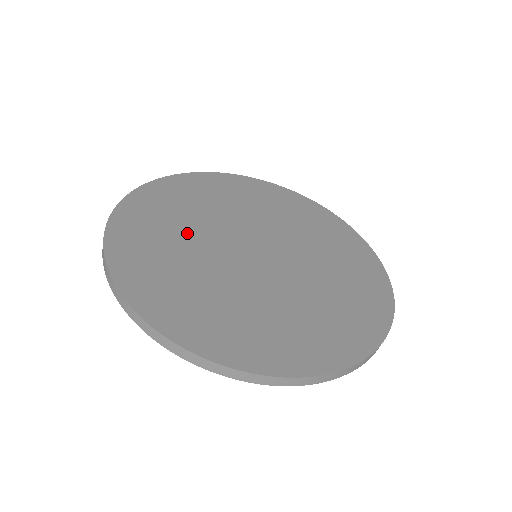
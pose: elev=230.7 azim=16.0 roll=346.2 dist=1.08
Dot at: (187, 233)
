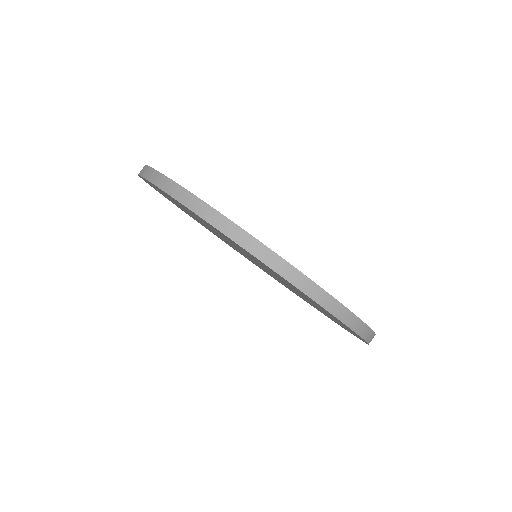
Dot at: occluded
